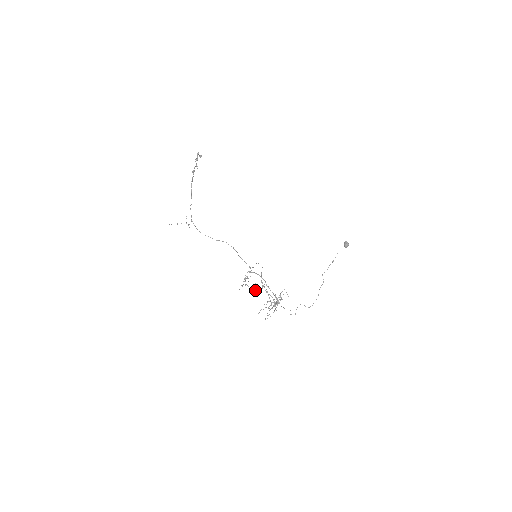
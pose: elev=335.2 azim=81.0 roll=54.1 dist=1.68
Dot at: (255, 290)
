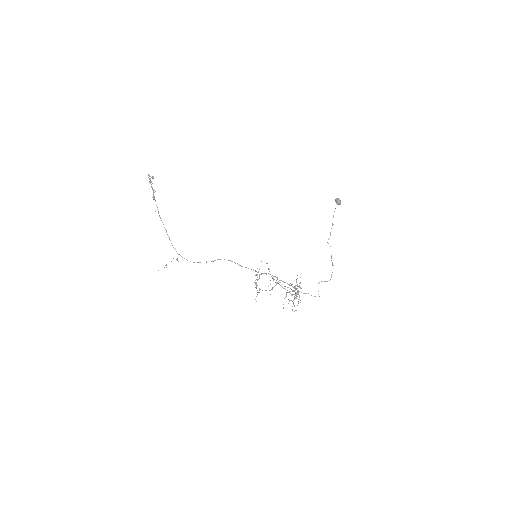
Dot at: (270, 290)
